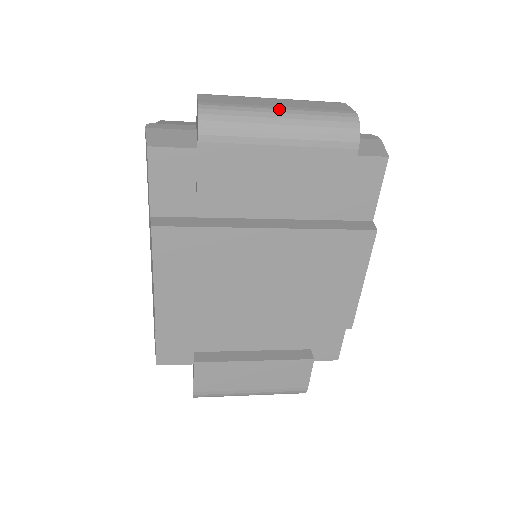
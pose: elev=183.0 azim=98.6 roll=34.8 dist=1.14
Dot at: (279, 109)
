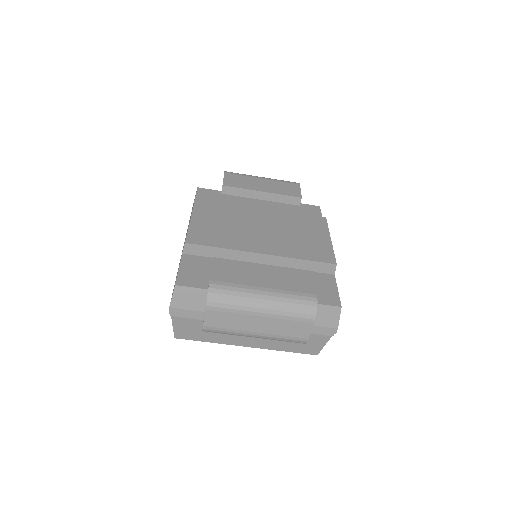
Dot at: occluded
